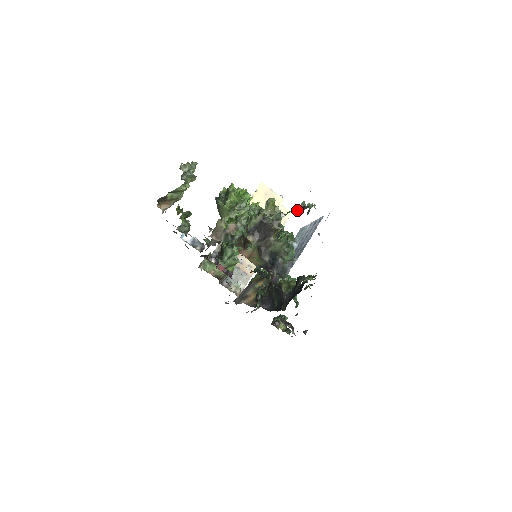
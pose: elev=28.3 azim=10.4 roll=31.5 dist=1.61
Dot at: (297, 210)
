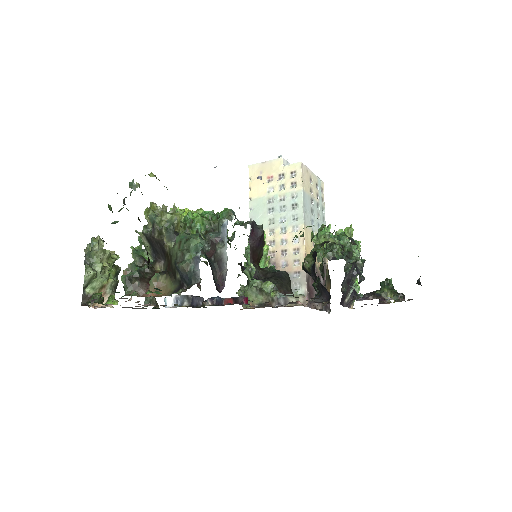
Dot at: occluded
